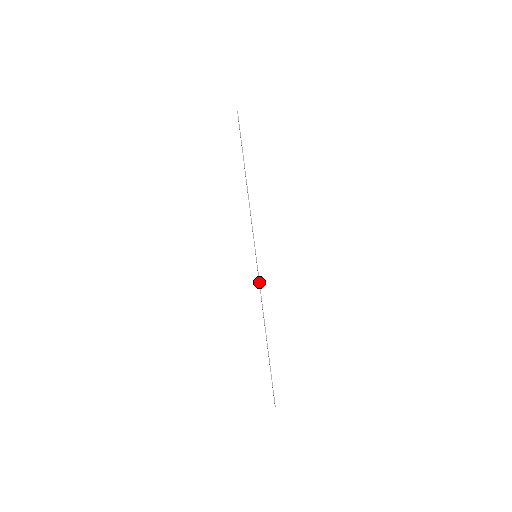
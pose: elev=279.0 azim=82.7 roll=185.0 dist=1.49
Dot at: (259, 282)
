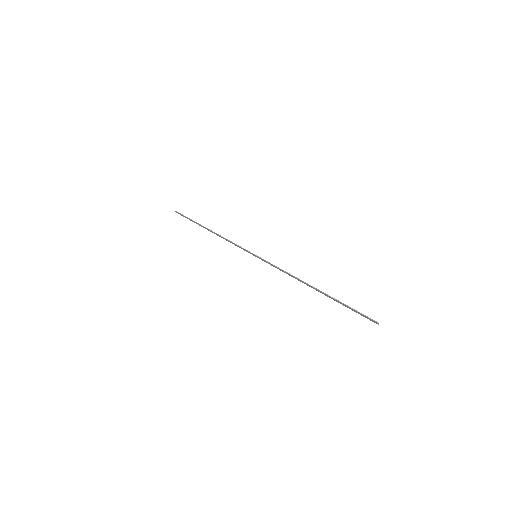
Dot at: (273, 265)
